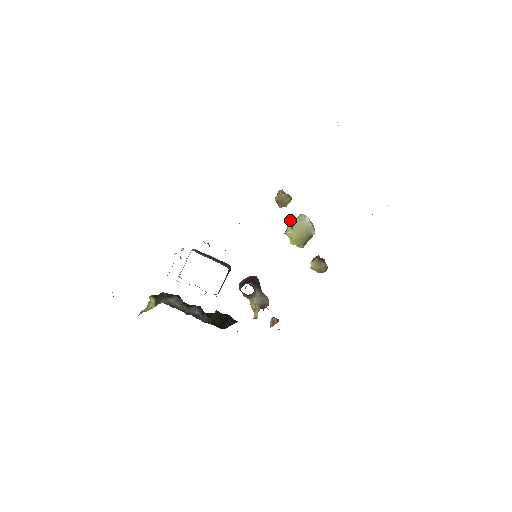
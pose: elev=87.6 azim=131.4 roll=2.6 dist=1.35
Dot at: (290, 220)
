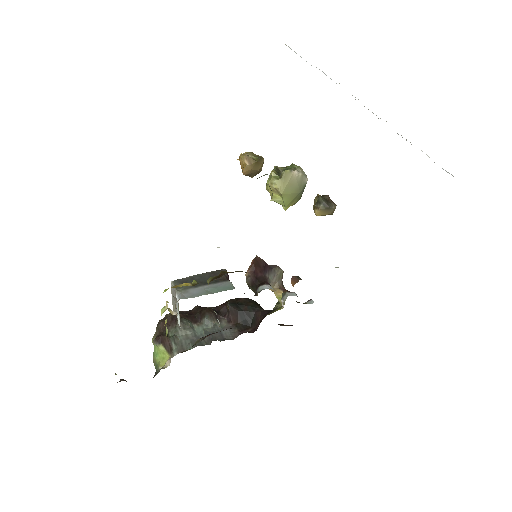
Dot at: (273, 185)
